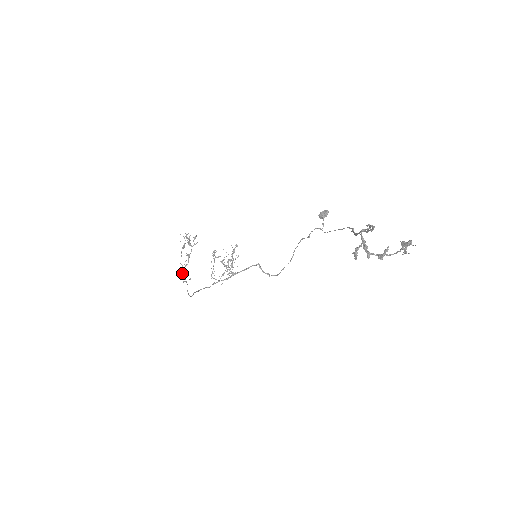
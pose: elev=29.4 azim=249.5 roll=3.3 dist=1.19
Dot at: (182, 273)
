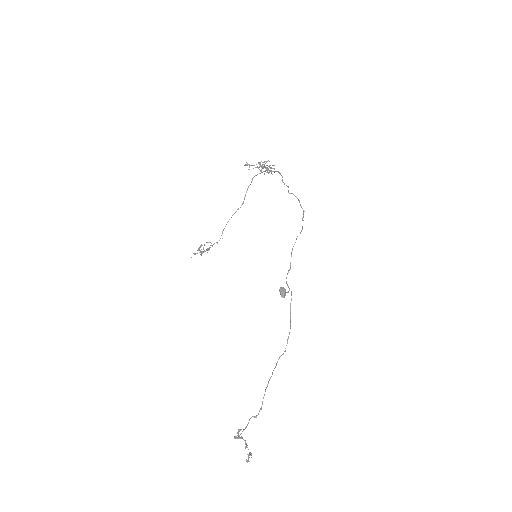
Dot at: (214, 243)
